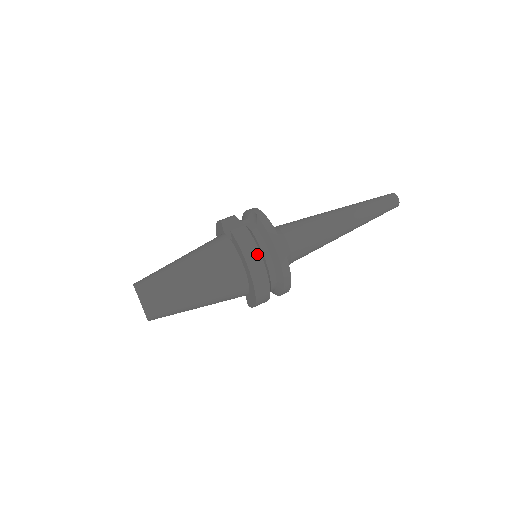
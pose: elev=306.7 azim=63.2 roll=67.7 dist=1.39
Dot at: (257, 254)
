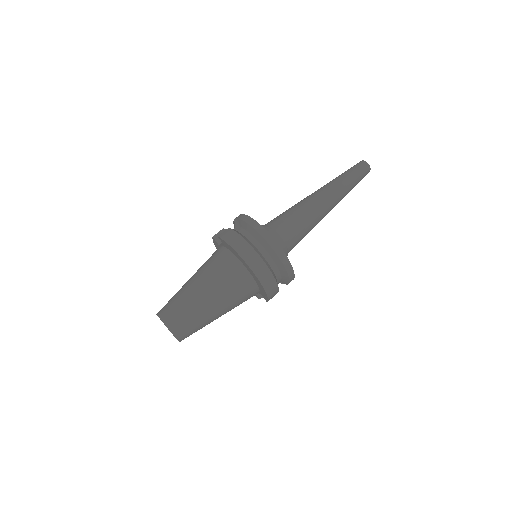
Dot at: (244, 243)
